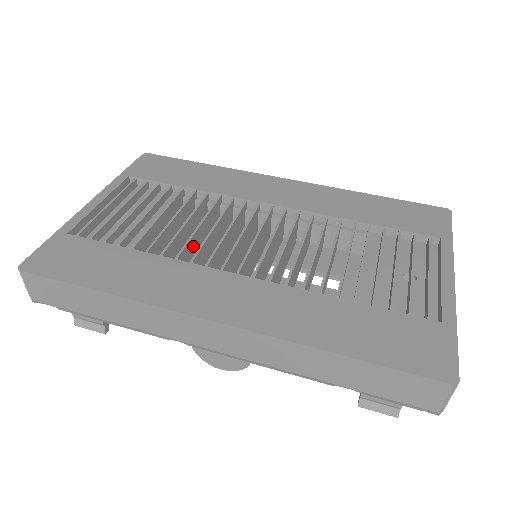
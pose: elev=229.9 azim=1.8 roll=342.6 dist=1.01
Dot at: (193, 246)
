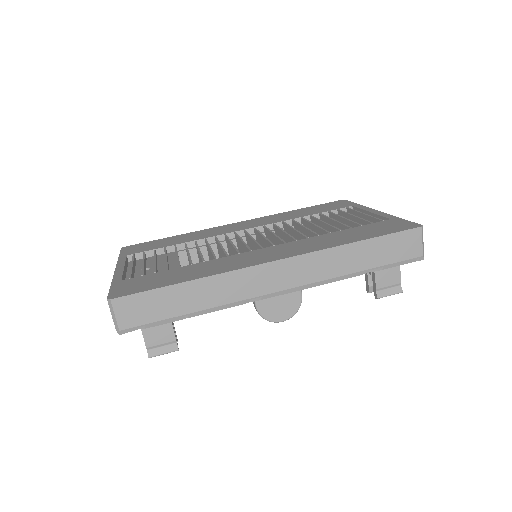
Dot at: occluded
